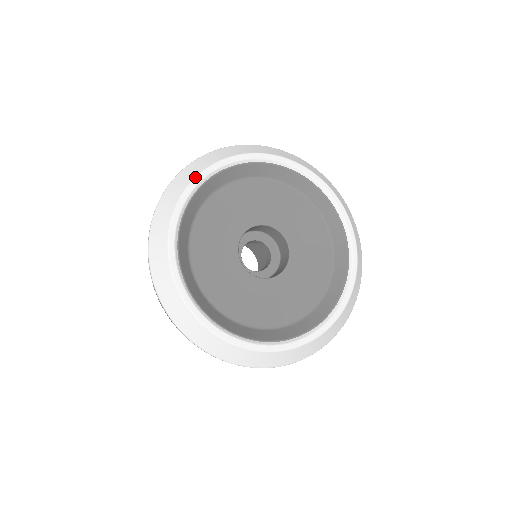
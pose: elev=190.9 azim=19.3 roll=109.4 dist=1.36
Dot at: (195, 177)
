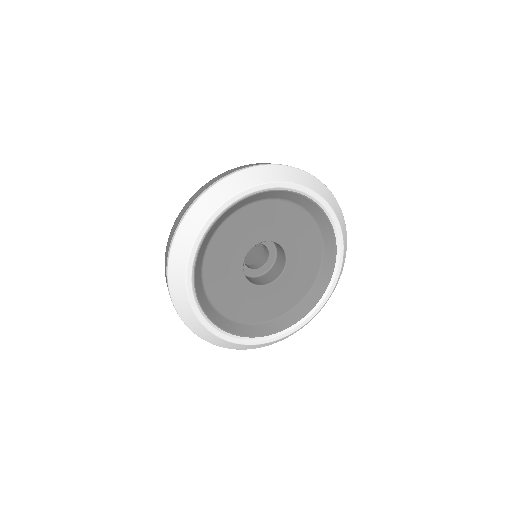
Dot at: (186, 268)
